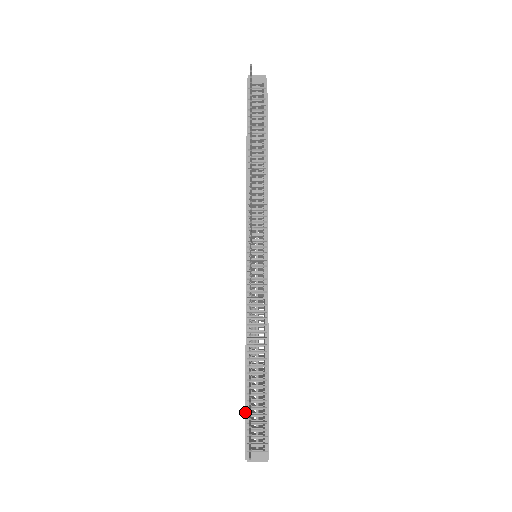
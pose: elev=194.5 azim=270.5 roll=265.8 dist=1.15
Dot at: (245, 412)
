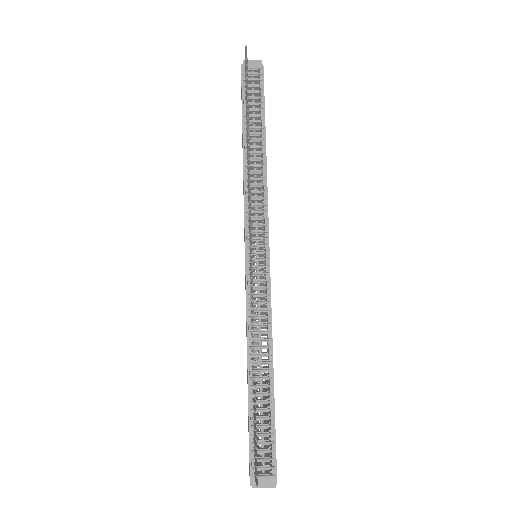
Dot at: (249, 431)
